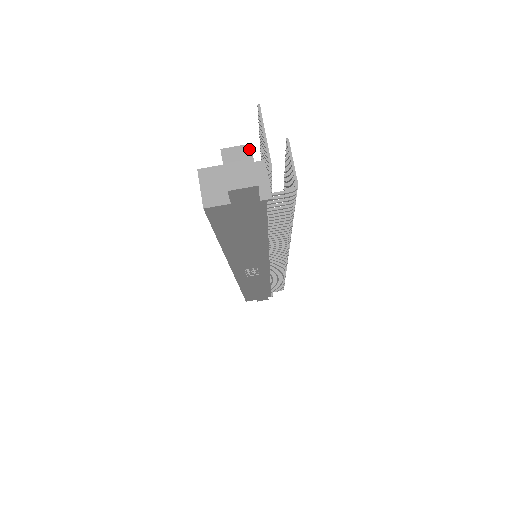
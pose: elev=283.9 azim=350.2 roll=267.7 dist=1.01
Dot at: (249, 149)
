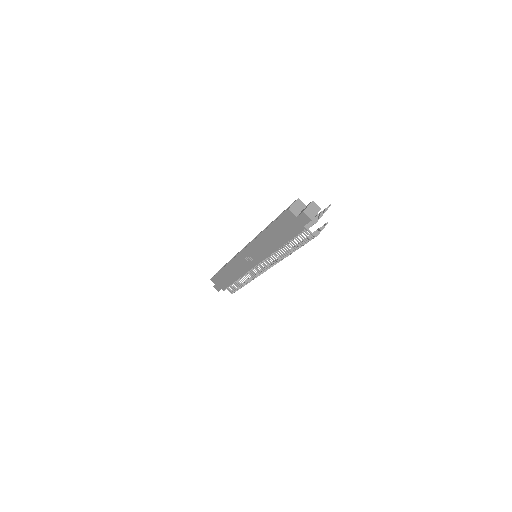
Dot at: occluded
